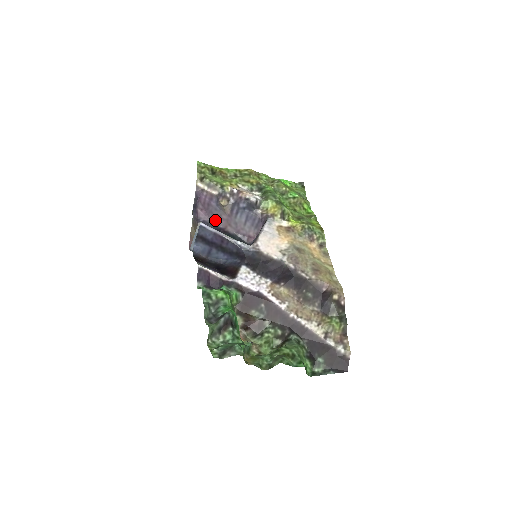
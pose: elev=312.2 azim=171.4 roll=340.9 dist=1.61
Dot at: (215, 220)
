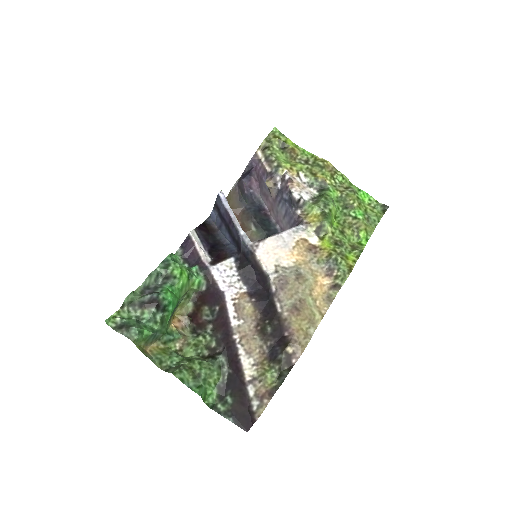
Dot at: (263, 198)
